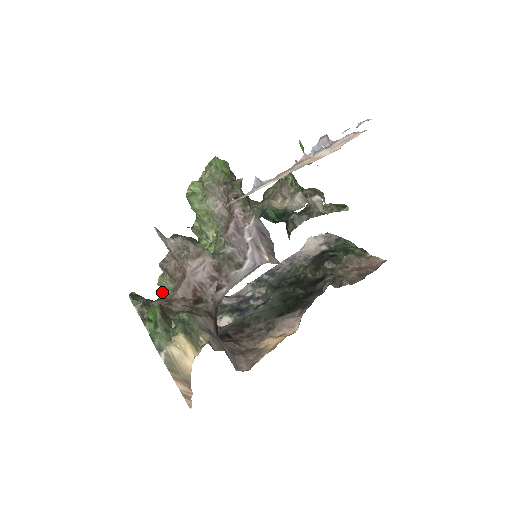
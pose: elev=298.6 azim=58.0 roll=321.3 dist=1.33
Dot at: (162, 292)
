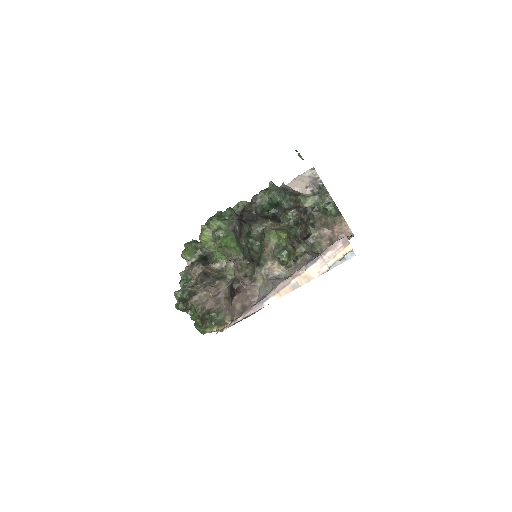
Dot at: (191, 282)
